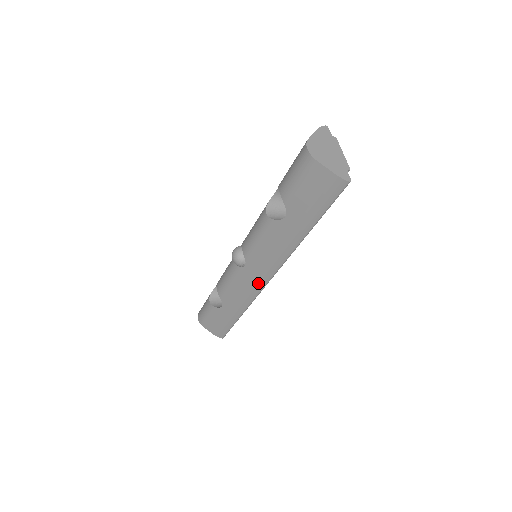
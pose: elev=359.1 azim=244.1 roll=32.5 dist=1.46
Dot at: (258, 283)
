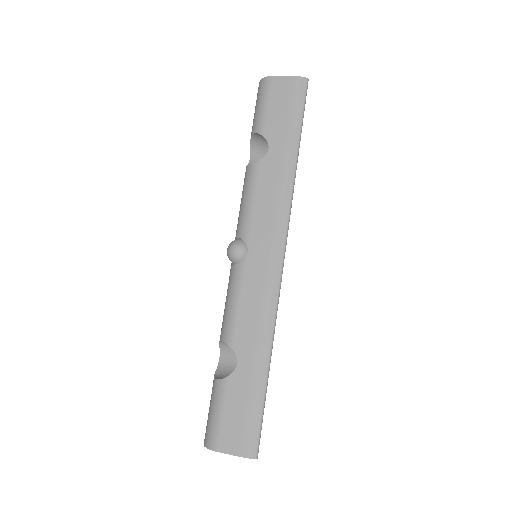
Dot at: (272, 268)
